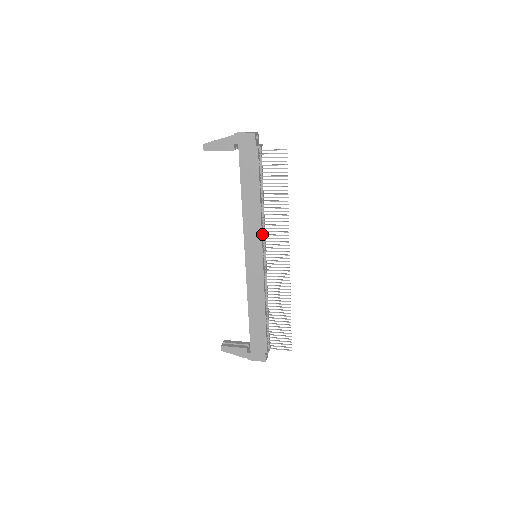
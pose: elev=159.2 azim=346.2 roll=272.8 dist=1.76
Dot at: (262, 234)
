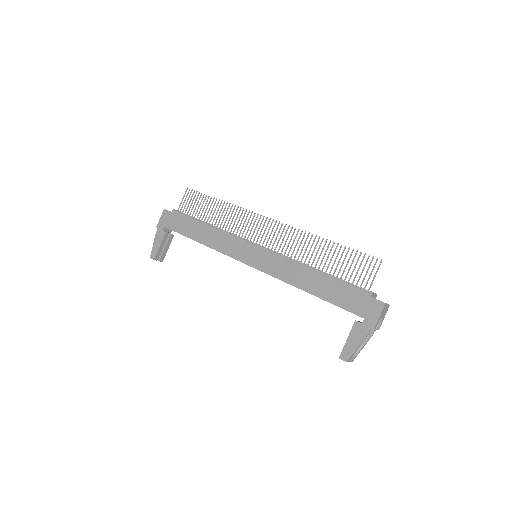
Dot at: (237, 238)
